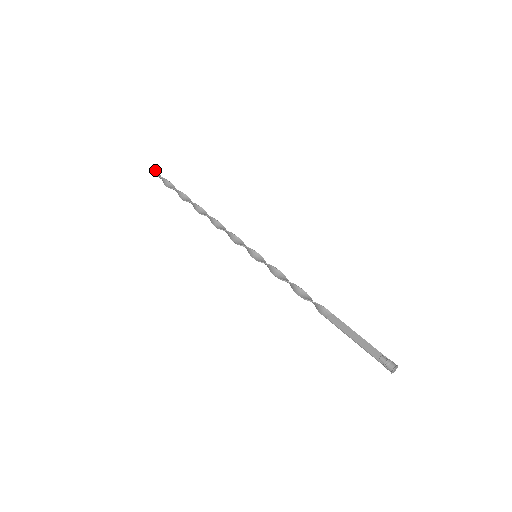
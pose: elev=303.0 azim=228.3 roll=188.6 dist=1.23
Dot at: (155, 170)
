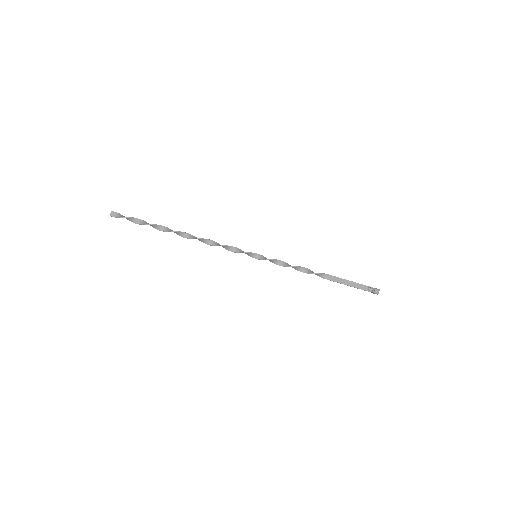
Dot at: (111, 211)
